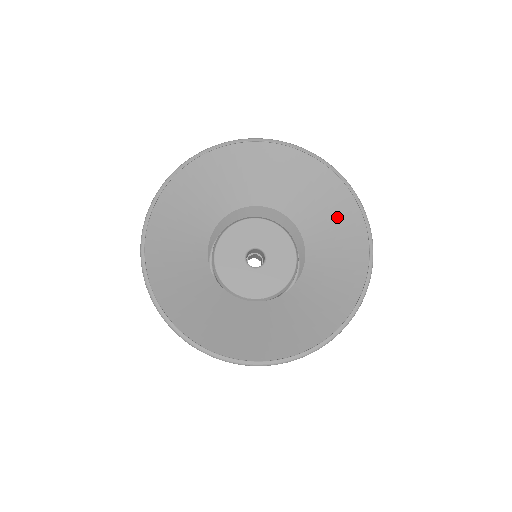
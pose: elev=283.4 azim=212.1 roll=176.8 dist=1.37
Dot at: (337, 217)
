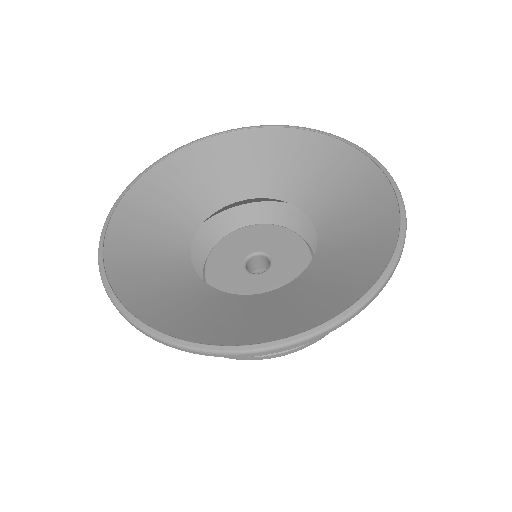
Dot at: (361, 200)
